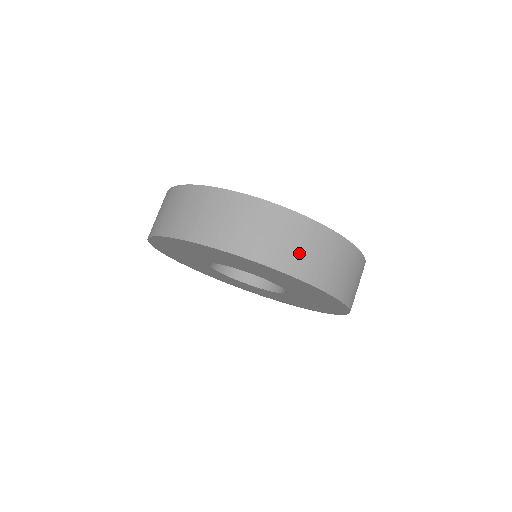
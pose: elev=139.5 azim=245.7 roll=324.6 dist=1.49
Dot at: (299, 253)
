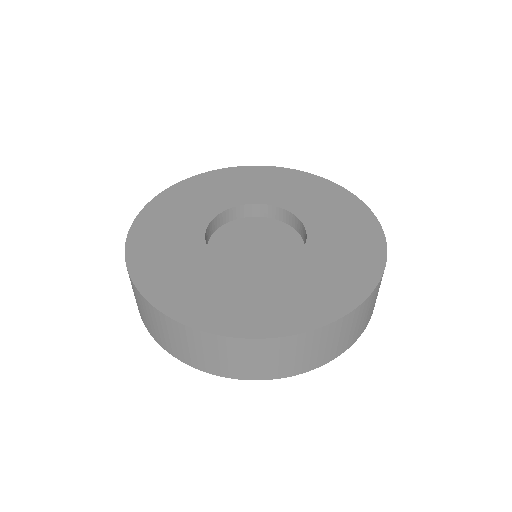
Dot at: (165, 337)
